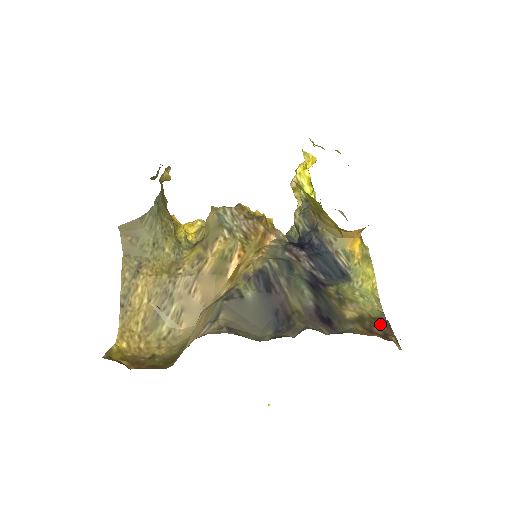
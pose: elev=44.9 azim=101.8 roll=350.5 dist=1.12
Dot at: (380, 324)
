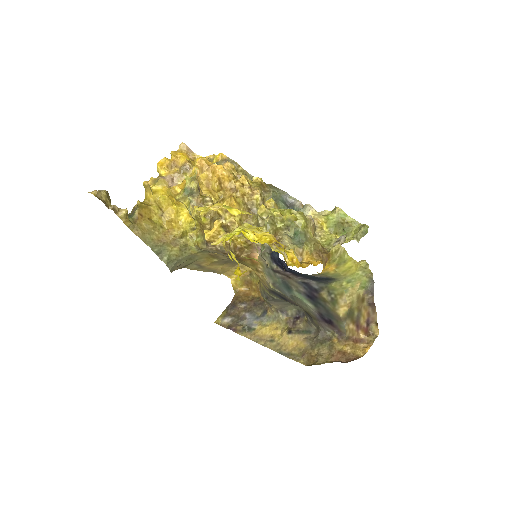
Dot at: (366, 306)
